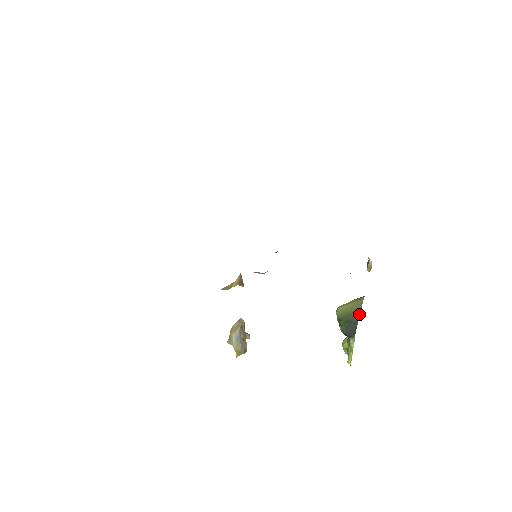
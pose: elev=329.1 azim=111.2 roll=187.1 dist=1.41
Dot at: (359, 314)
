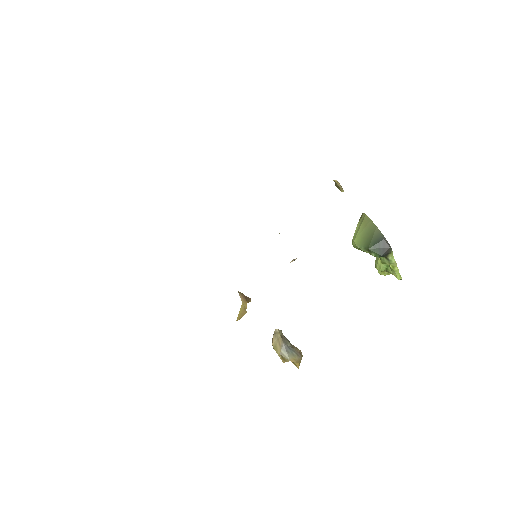
Dot at: (378, 229)
